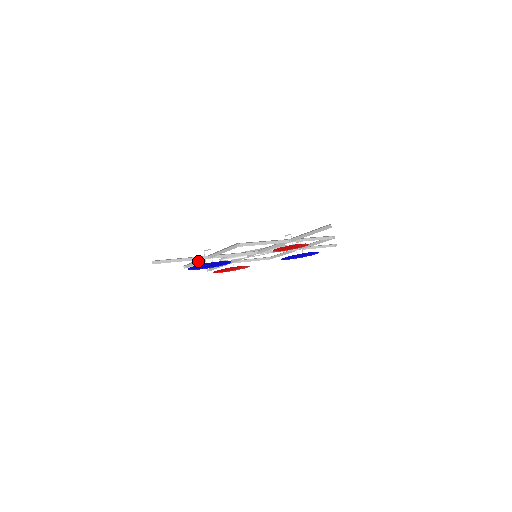
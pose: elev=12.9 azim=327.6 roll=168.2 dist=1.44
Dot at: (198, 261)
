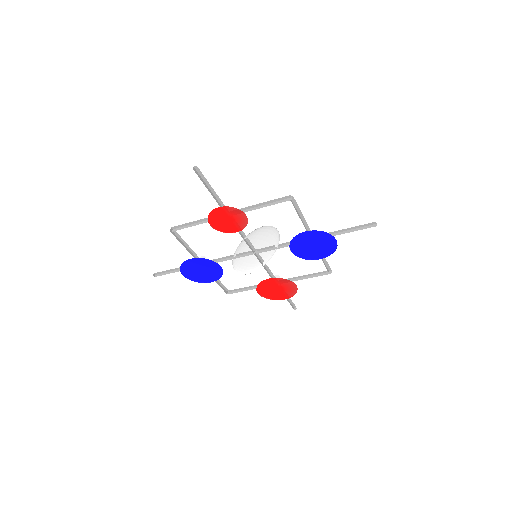
Dot at: occluded
